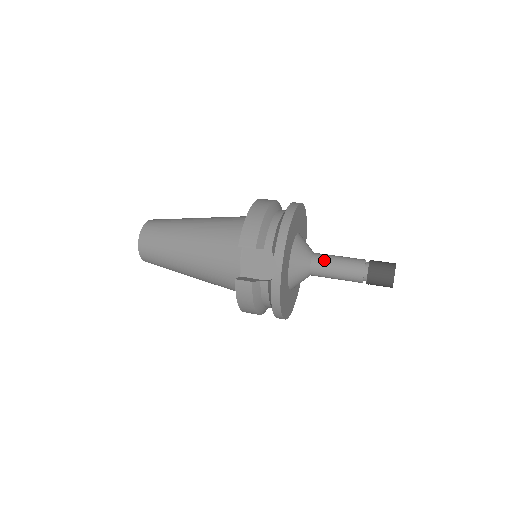
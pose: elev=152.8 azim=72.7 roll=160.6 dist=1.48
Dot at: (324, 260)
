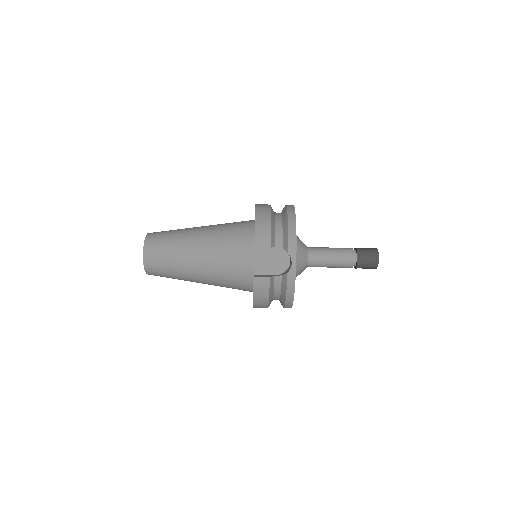
Dot at: (319, 252)
